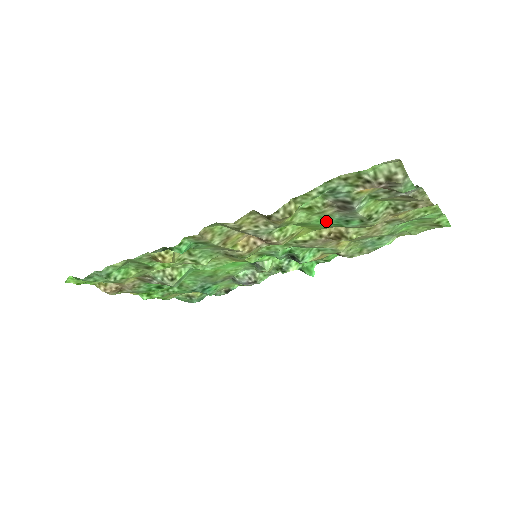
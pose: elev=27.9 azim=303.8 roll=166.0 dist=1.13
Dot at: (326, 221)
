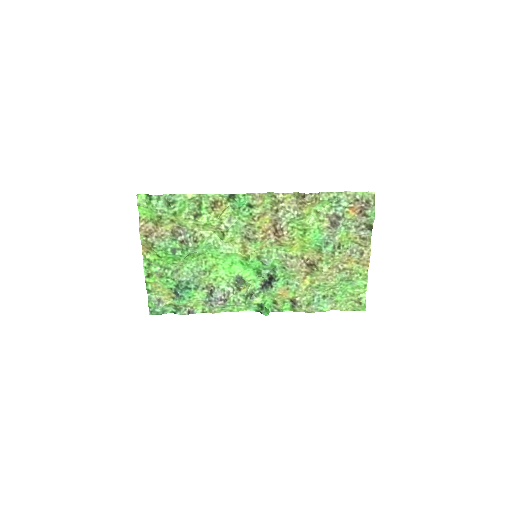
Dot at: (317, 237)
